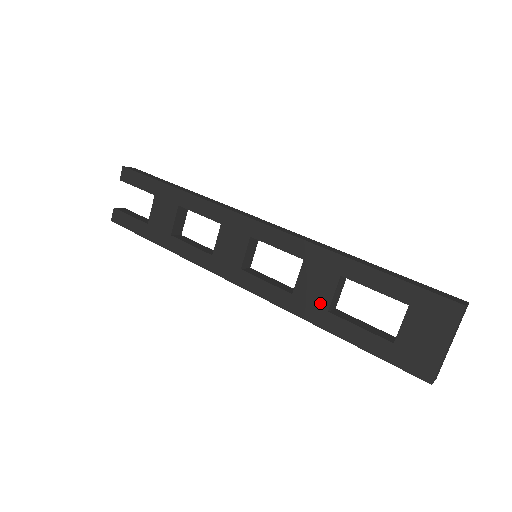
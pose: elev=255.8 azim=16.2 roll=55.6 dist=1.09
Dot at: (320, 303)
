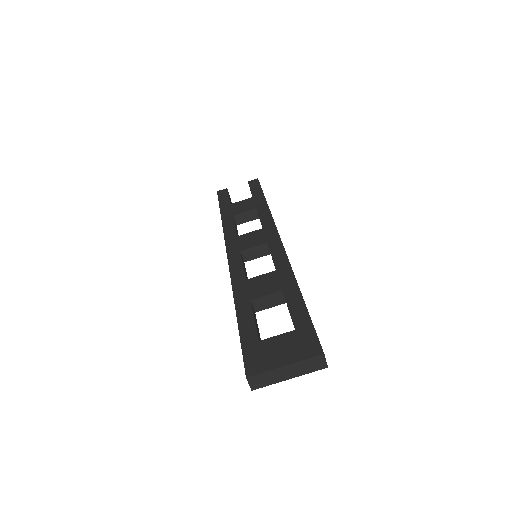
Dot at: (253, 294)
